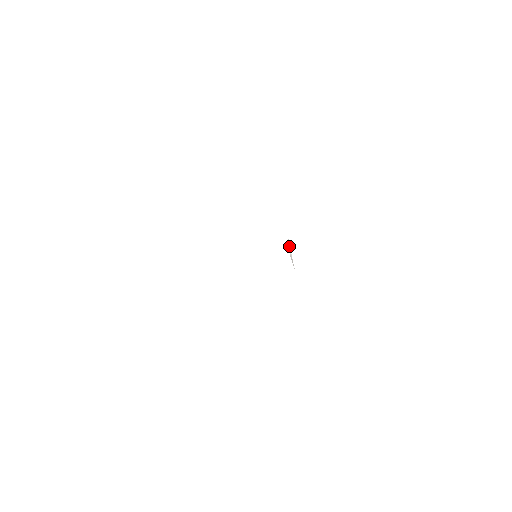
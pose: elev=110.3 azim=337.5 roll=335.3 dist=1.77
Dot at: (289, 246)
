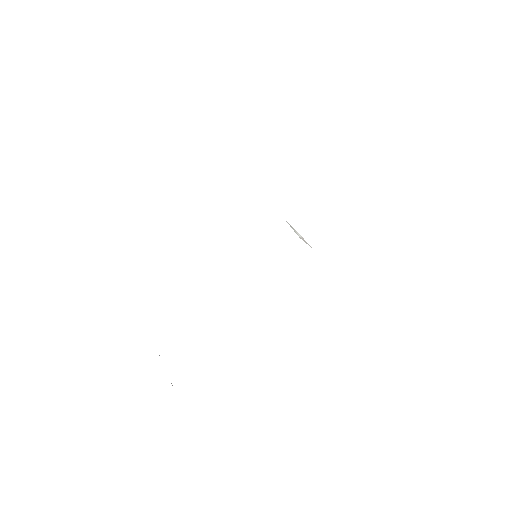
Dot at: (292, 228)
